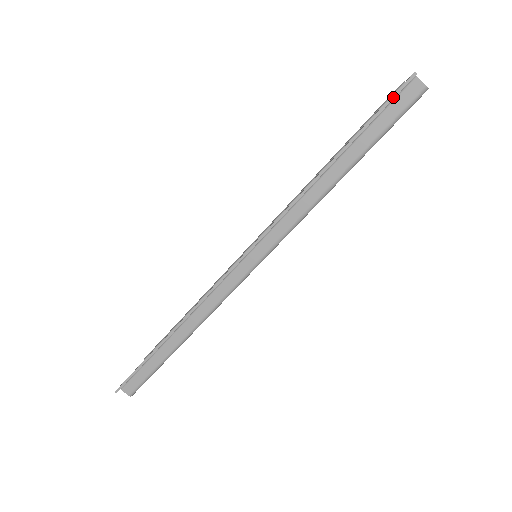
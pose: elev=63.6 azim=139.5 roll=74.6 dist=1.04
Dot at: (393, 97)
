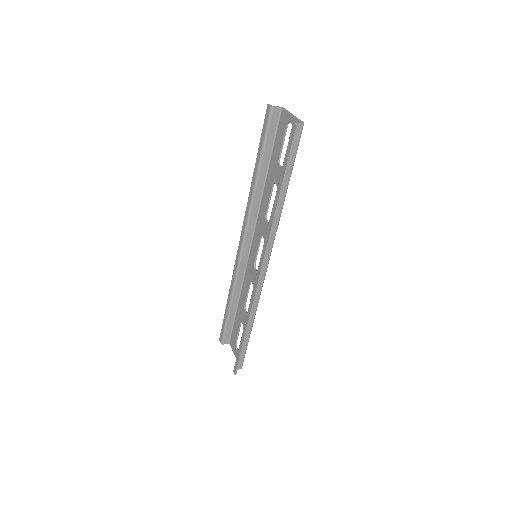
Dot at: (292, 145)
